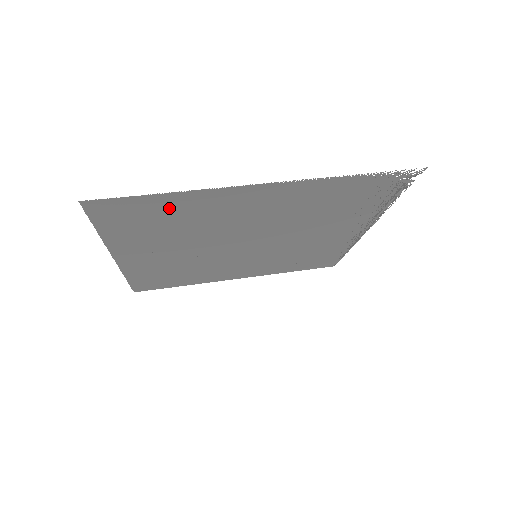
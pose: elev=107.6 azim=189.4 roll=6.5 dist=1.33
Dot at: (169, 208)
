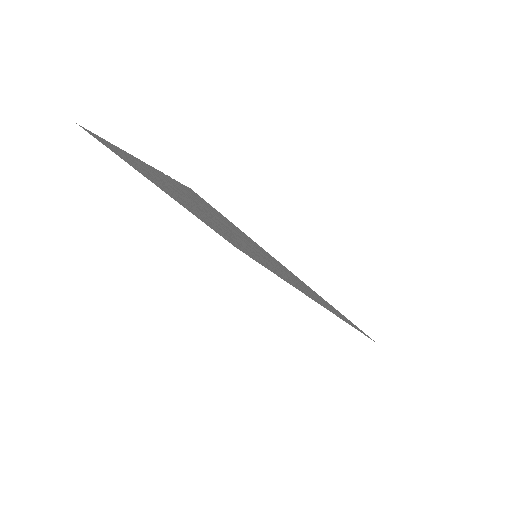
Dot at: (116, 151)
